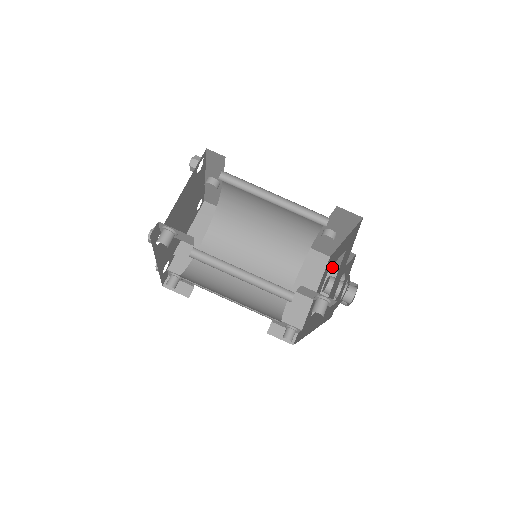
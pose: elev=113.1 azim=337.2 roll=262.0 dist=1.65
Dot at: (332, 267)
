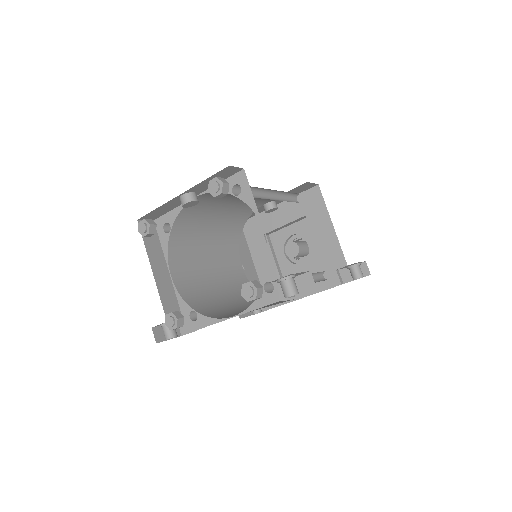
Dot at: (269, 232)
